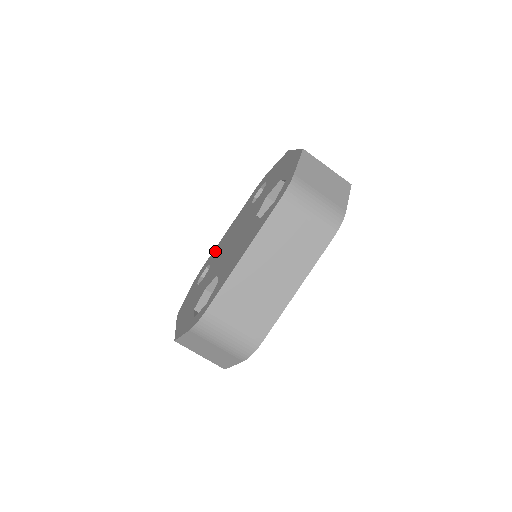
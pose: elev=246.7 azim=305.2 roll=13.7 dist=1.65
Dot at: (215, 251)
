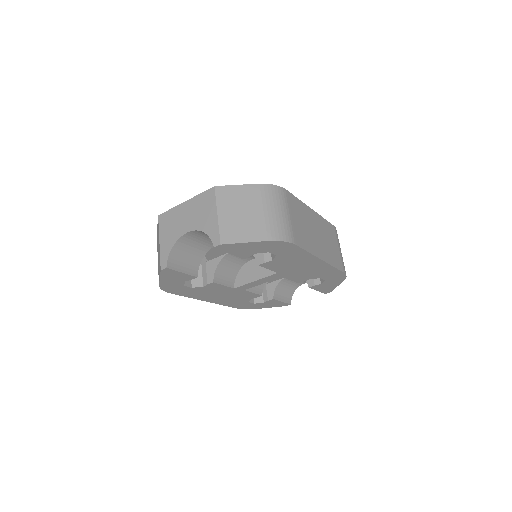
Dot at: occluded
